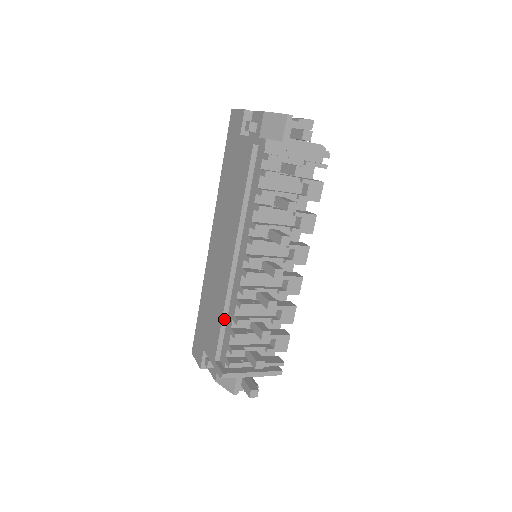
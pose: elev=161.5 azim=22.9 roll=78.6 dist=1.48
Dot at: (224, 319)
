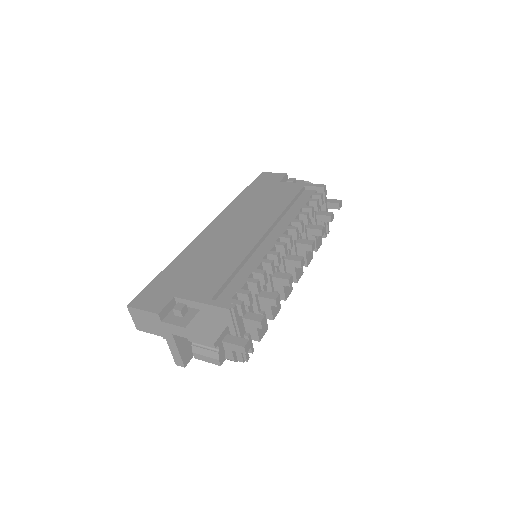
Dot at: (237, 270)
